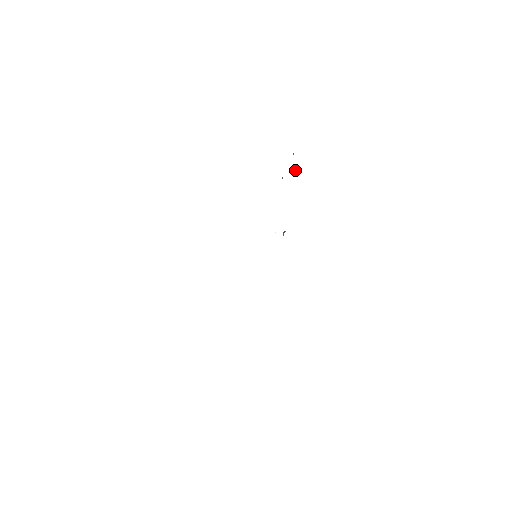
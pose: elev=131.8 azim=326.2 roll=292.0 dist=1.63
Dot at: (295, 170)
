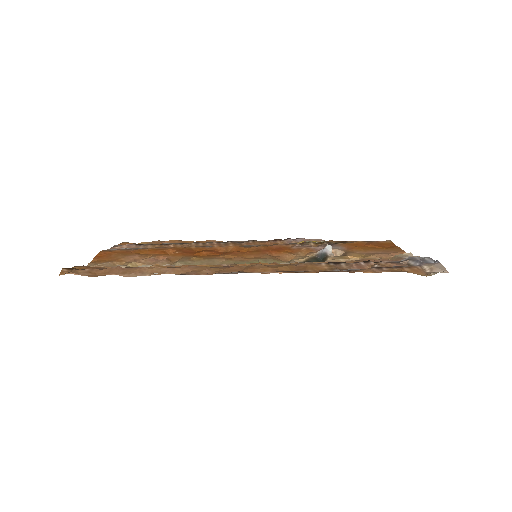
Dot at: (414, 260)
